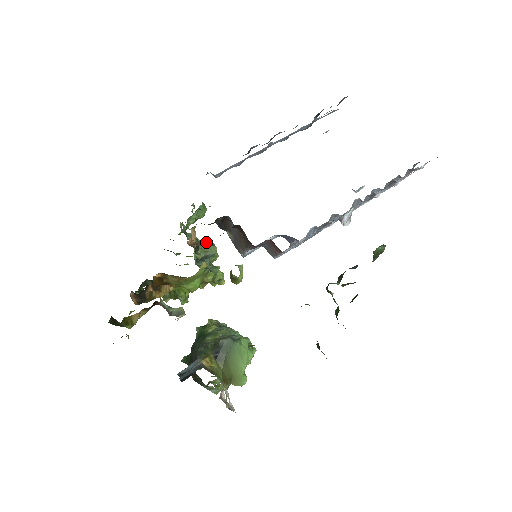
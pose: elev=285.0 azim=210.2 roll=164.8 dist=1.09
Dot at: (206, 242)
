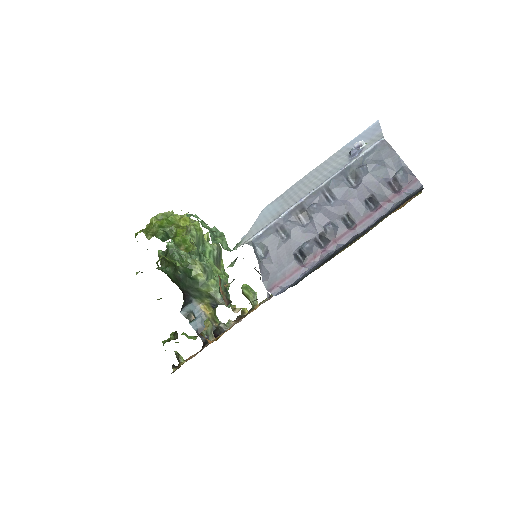
Dot at: (217, 255)
